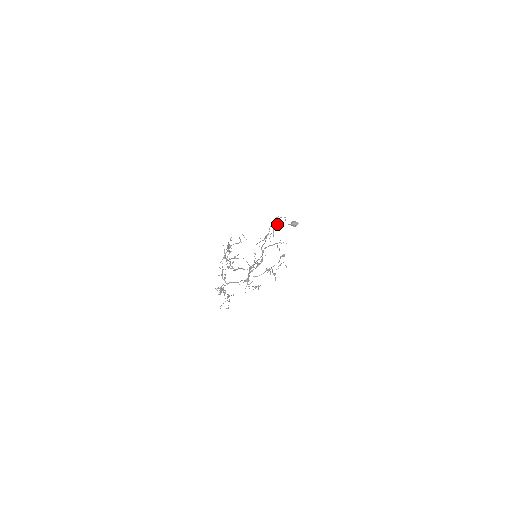
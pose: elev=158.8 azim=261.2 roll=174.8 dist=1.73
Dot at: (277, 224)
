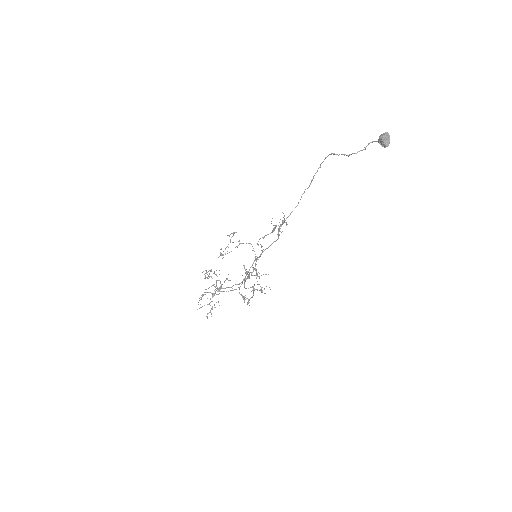
Dot at: (283, 221)
